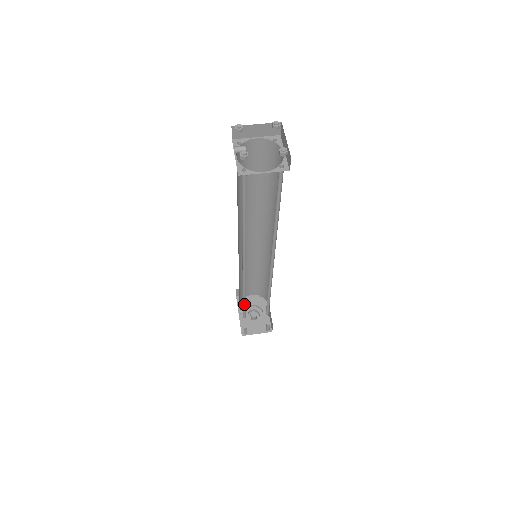
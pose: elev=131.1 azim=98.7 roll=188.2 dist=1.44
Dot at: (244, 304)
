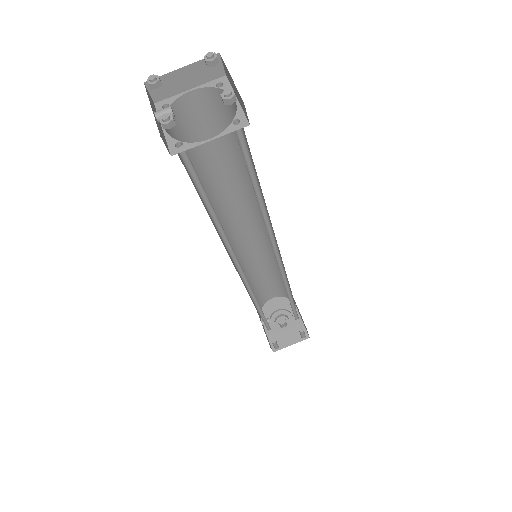
Dot at: (263, 316)
